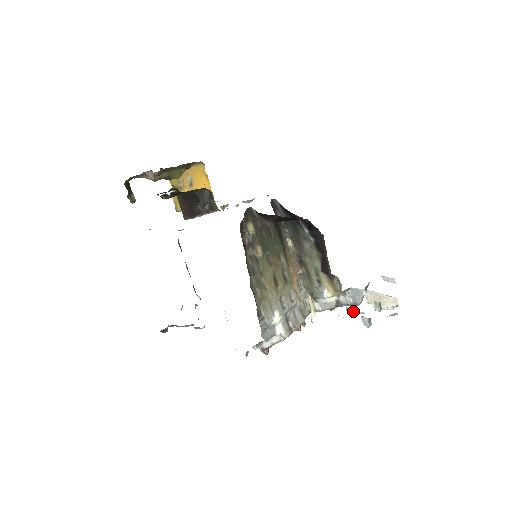
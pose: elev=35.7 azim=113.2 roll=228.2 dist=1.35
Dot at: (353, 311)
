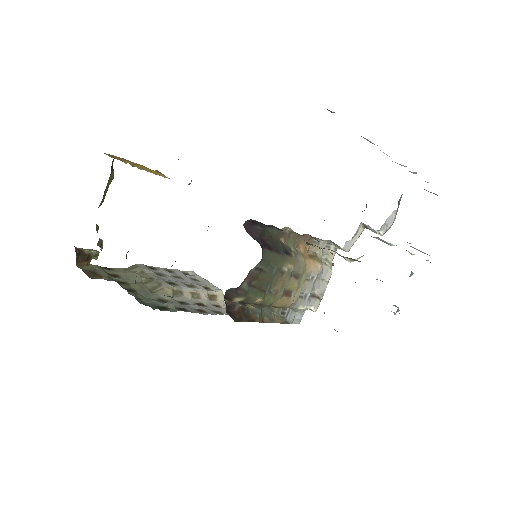
Dot at: occluded
